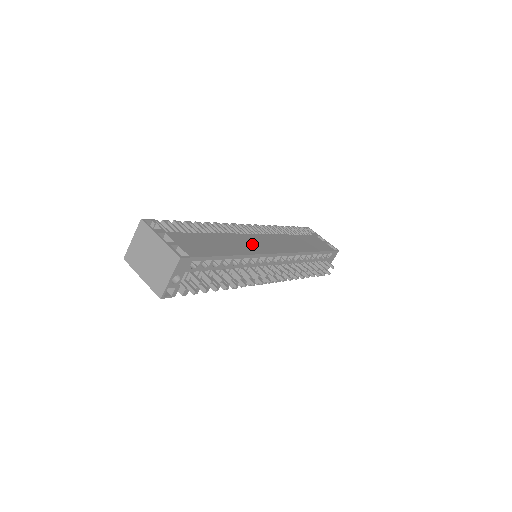
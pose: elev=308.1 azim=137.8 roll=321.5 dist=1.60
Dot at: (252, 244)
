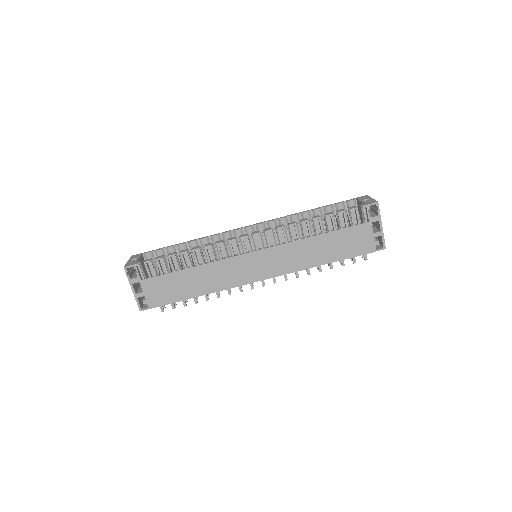
Dot at: (232, 274)
